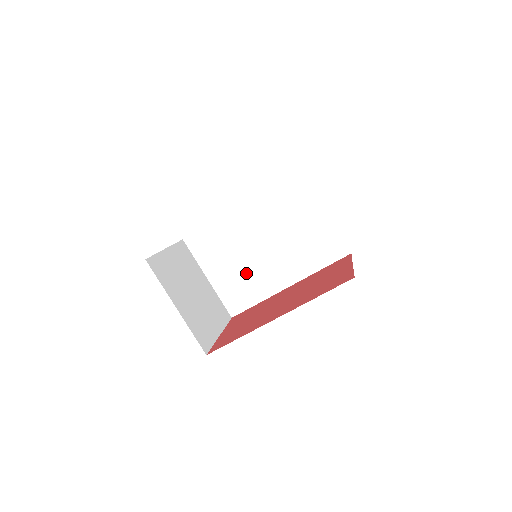
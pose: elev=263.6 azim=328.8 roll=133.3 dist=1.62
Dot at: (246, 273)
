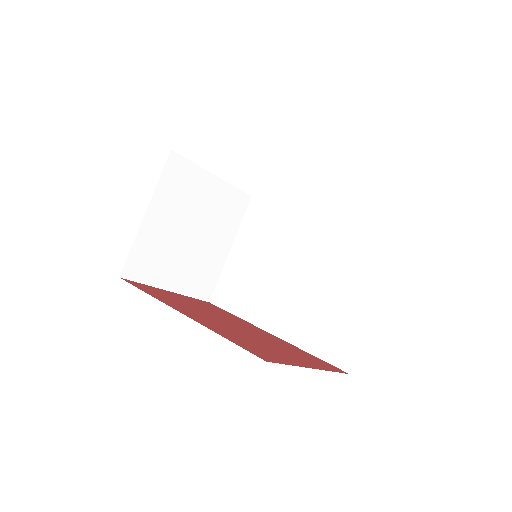
Dot at: (257, 278)
